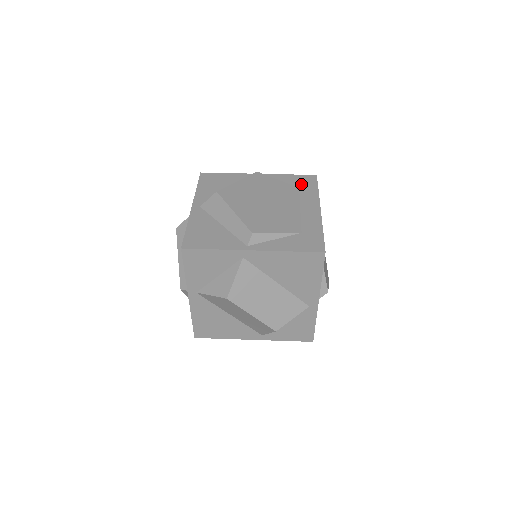
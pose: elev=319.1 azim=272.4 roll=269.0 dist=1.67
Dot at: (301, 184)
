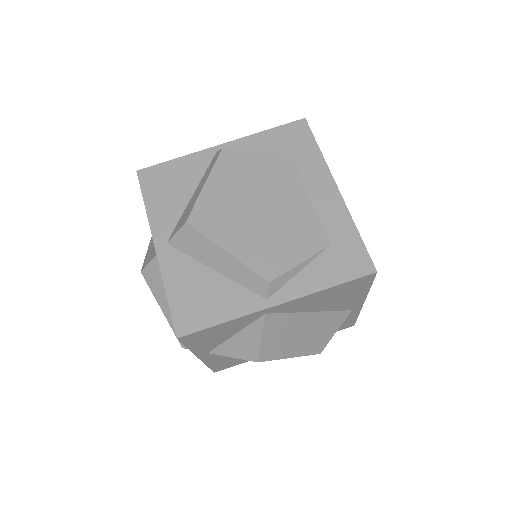
Dot at: (291, 145)
